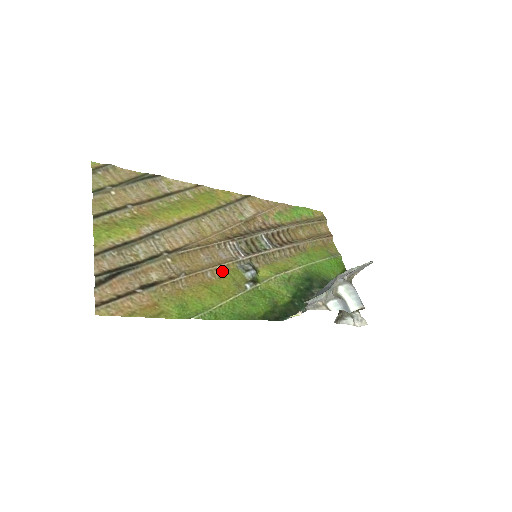
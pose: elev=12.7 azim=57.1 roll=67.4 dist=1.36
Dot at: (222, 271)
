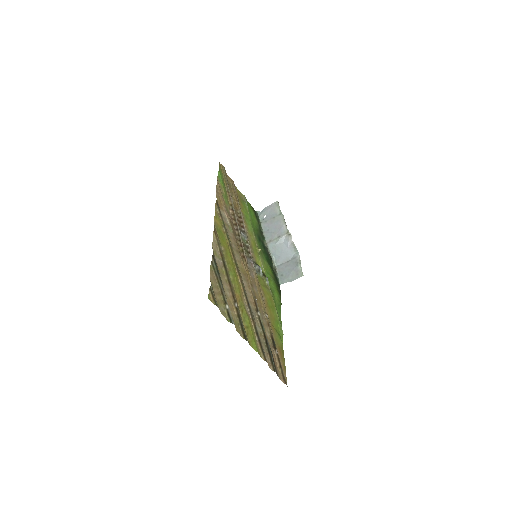
Dot at: (260, 287)
